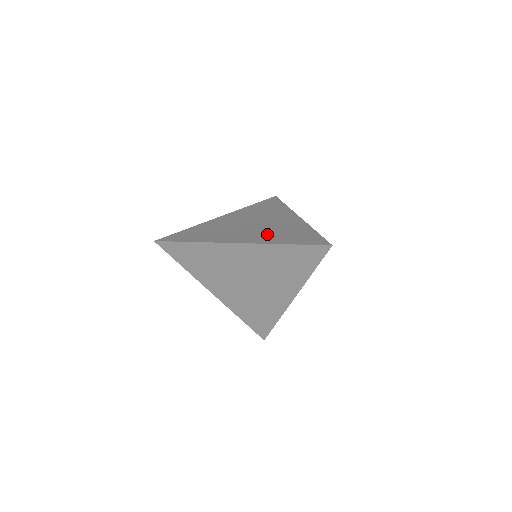
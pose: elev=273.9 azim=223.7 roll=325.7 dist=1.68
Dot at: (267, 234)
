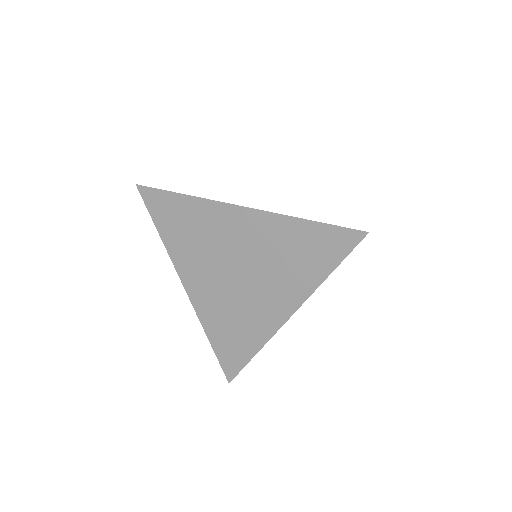
Dot at: occluded
